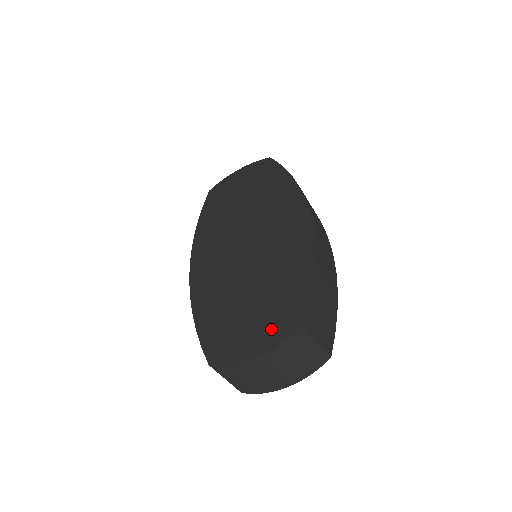
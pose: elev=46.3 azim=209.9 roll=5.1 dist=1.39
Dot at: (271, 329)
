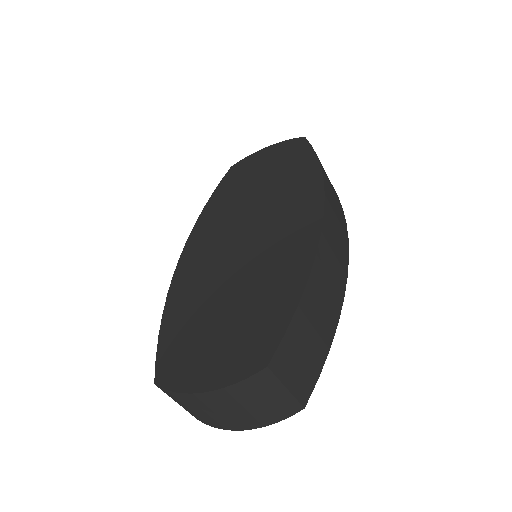
Dot at: (230, 360)
